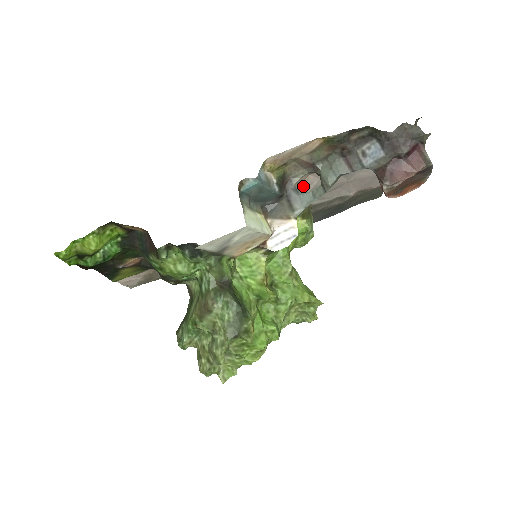
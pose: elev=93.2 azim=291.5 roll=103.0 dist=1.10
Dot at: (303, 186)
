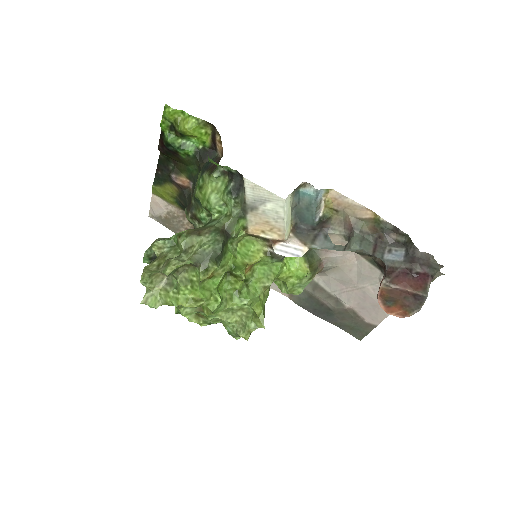
Dot at: occluded
